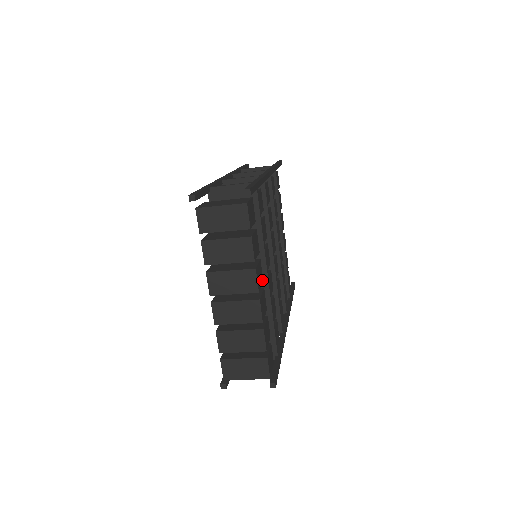
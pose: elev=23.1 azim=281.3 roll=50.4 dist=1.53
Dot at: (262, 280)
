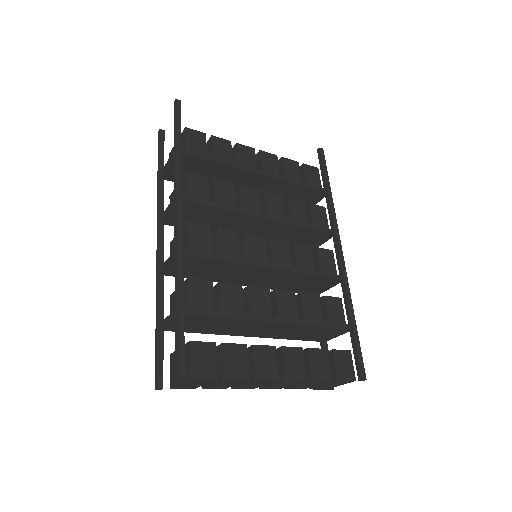
Dot at: (273, 350)
